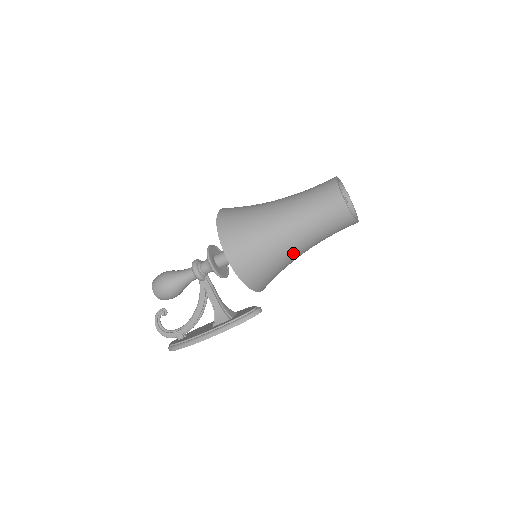
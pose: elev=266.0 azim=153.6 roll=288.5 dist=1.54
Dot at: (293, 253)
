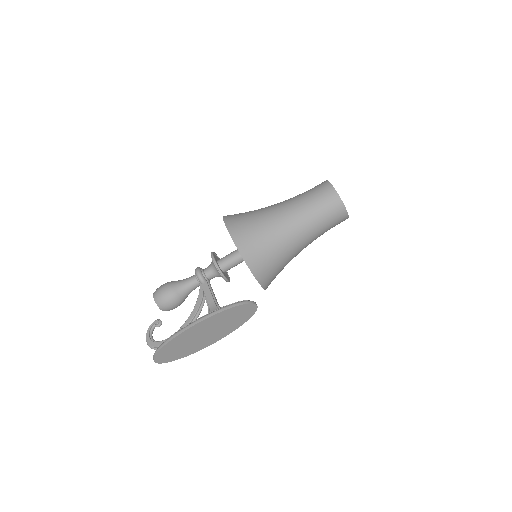
Dot at: (288, 234)
